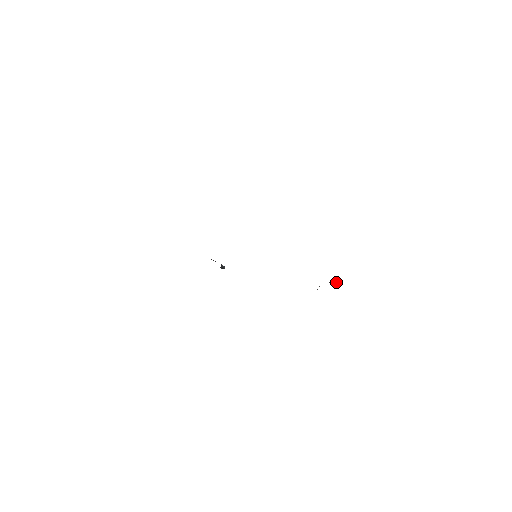
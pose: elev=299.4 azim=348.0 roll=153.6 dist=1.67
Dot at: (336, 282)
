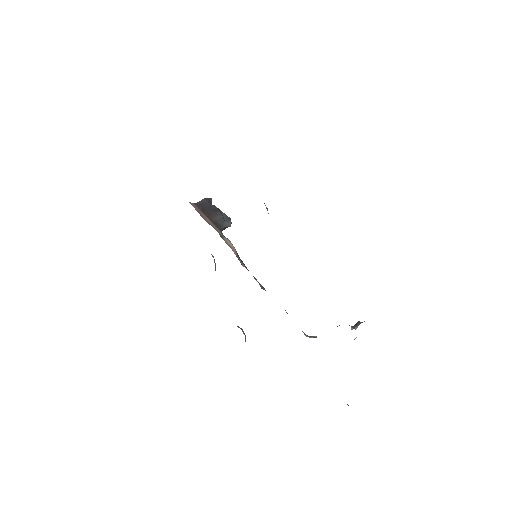
Dot at: occluded
